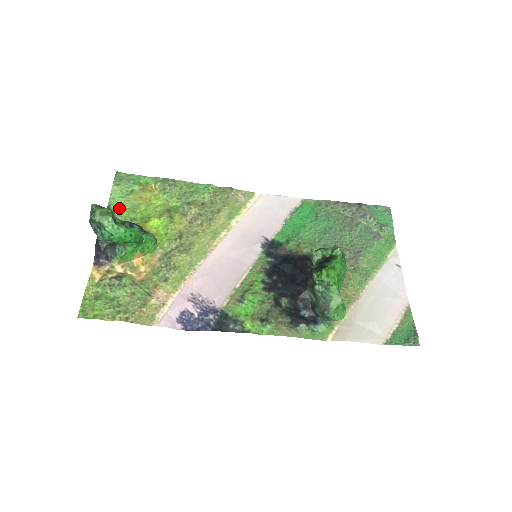
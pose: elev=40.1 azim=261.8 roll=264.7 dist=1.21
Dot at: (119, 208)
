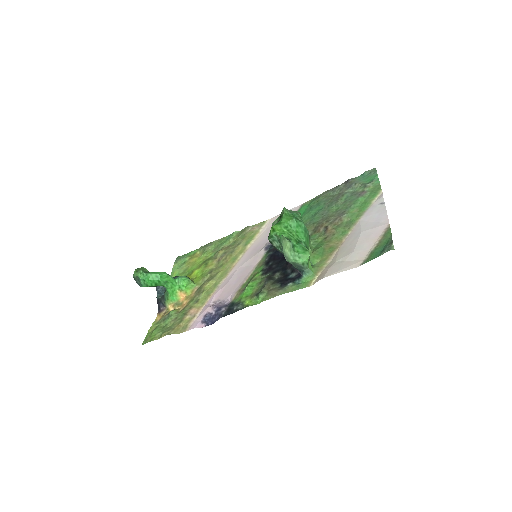
Dot at: (176, 275)
